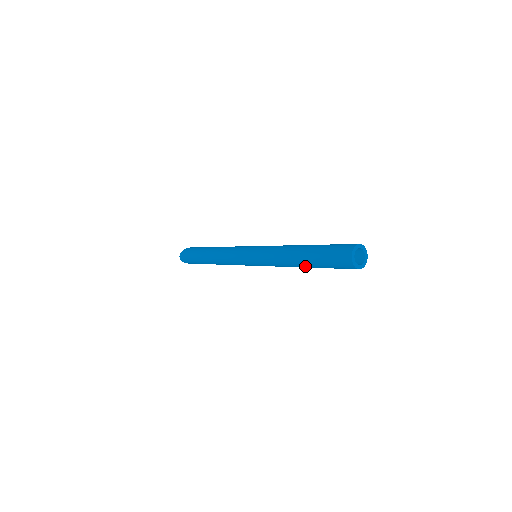
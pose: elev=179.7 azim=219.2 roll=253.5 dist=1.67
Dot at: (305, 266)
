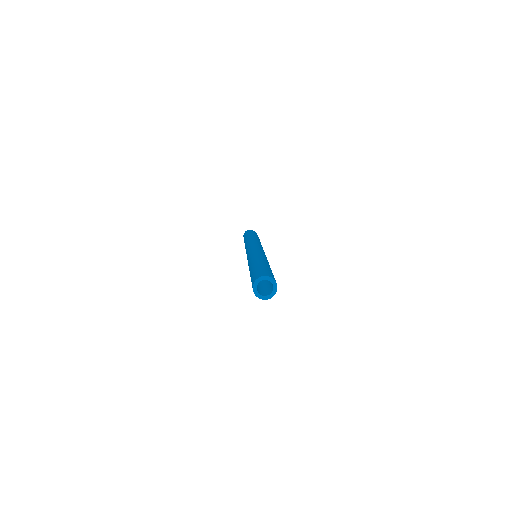
Dot at: occluded
